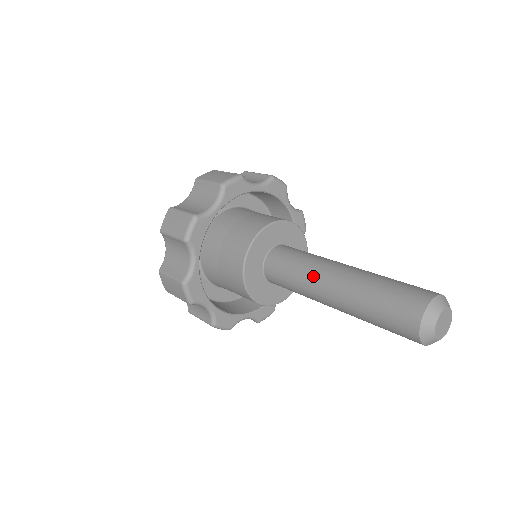
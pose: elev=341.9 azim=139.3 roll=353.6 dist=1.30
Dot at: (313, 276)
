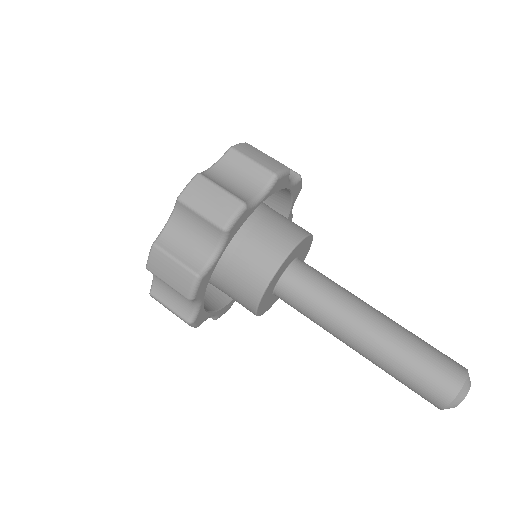
Dot at: (337, 327)
